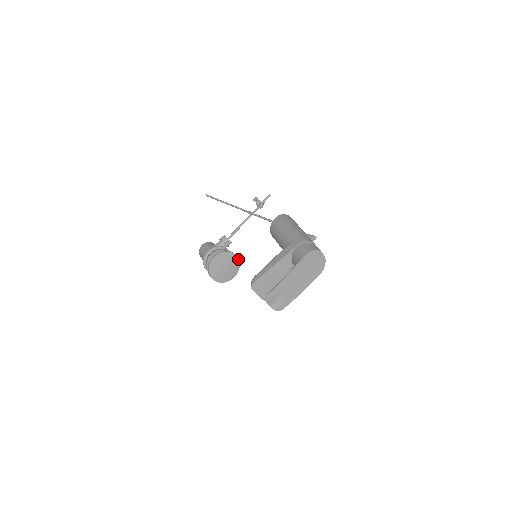
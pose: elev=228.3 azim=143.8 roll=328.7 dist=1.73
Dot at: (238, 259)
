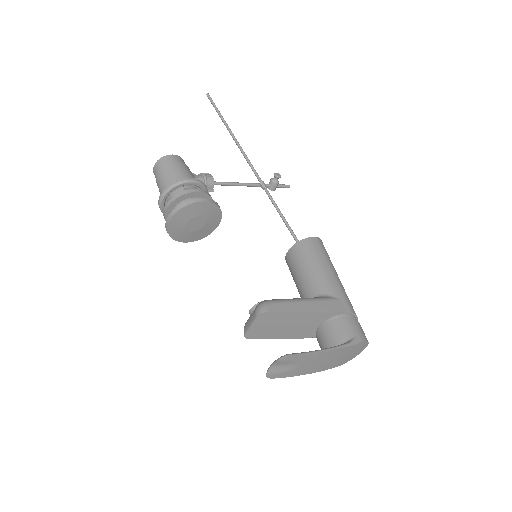
Dot at: occluded
